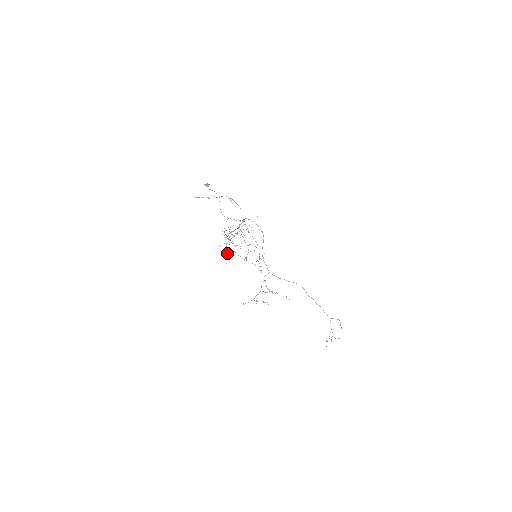
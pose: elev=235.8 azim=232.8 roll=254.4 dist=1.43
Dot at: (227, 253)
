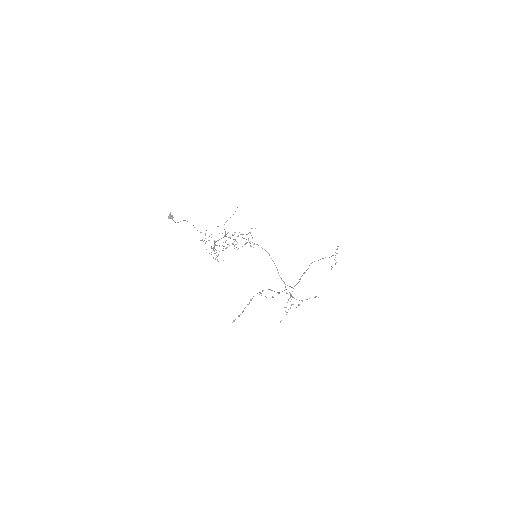
Dot at: occluded
